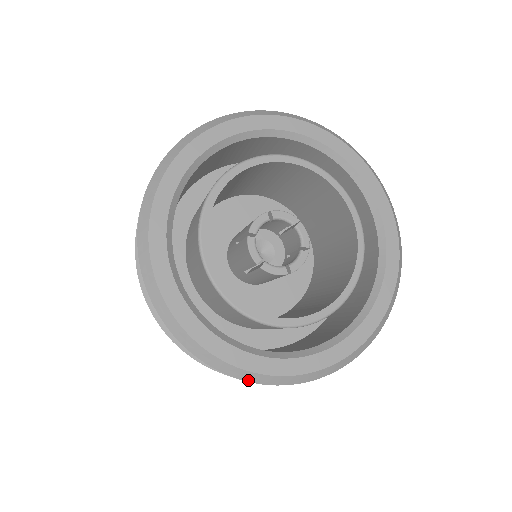
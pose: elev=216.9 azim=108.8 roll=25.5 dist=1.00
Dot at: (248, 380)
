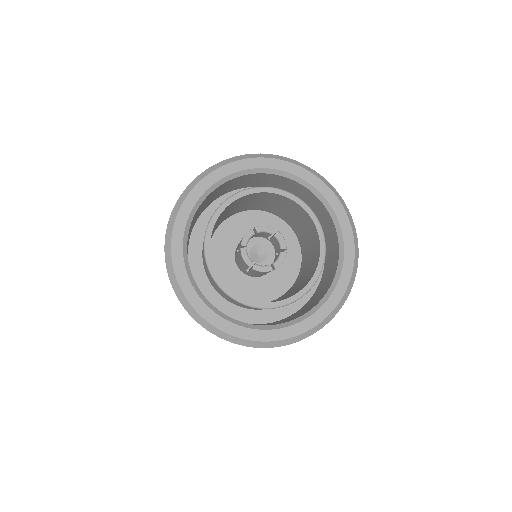
Dot at: (252, 346)
